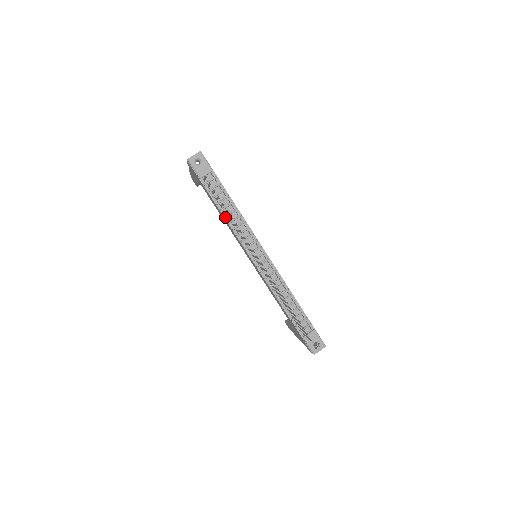
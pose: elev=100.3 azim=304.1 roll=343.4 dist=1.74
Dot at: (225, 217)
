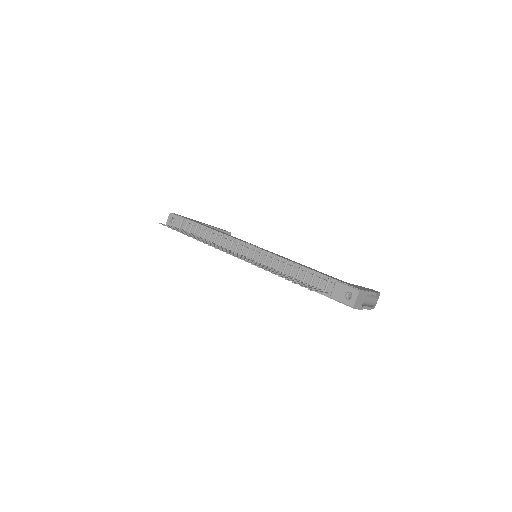
Dot at: occluded
